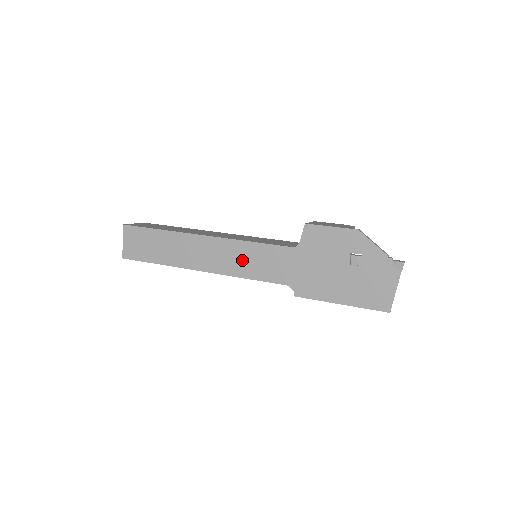
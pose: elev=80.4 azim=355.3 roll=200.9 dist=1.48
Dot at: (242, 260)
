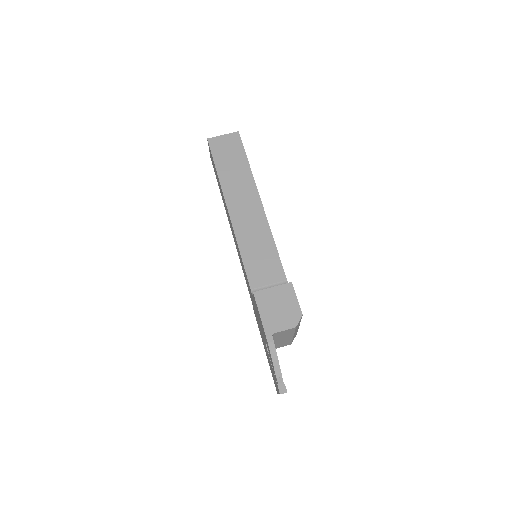
Dot at: (239, 254)
